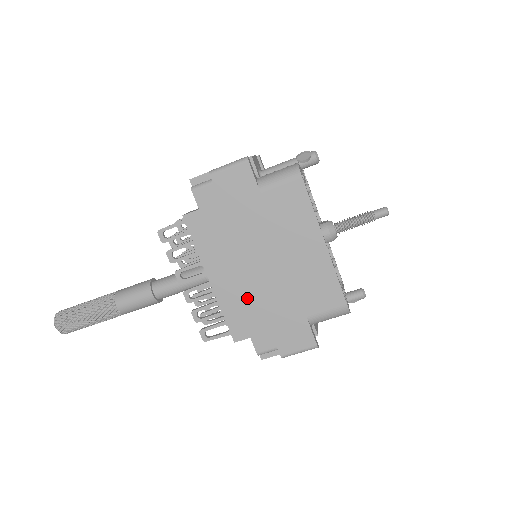
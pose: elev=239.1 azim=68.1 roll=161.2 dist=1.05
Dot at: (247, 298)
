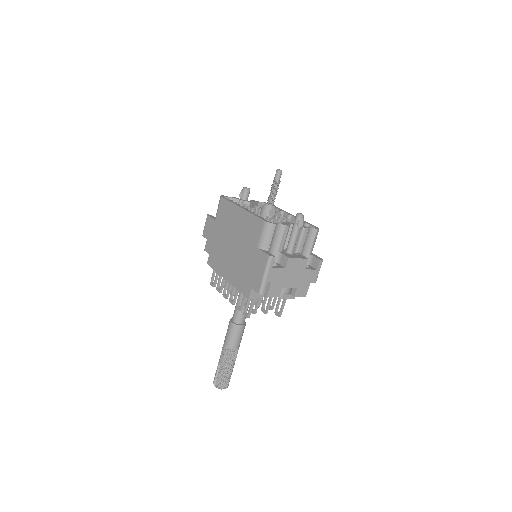
Dot at: (240, 270)
